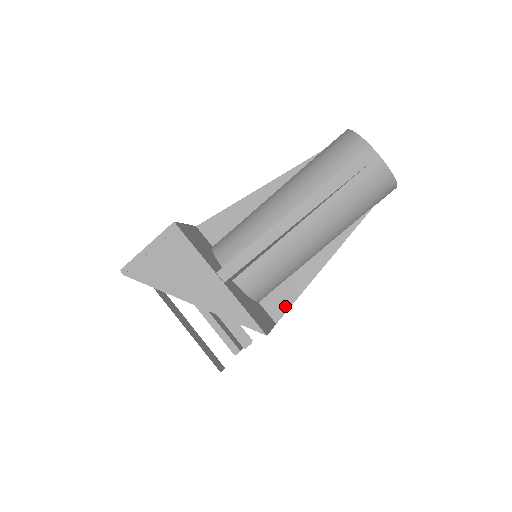
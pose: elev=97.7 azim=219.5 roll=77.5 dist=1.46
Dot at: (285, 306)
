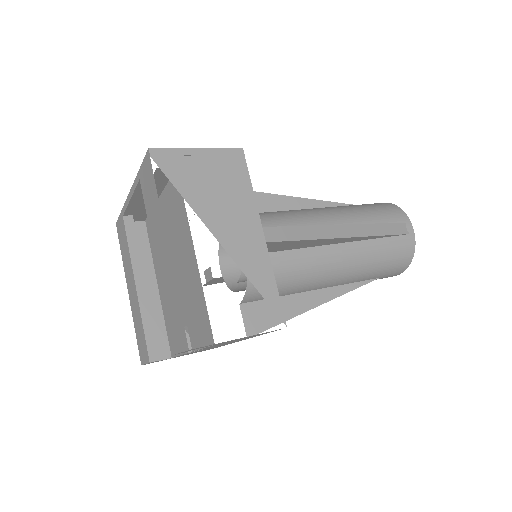
Dot at: (265, 324)
